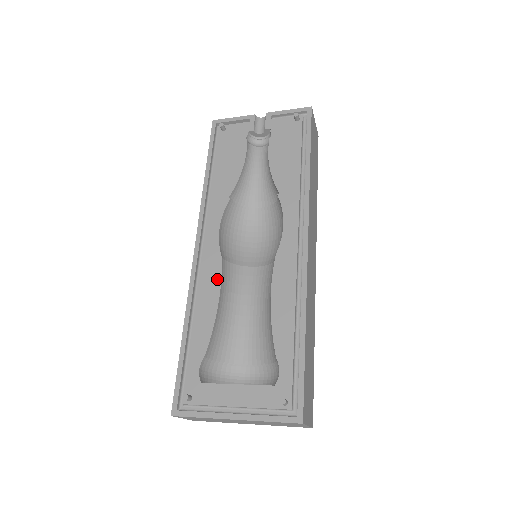
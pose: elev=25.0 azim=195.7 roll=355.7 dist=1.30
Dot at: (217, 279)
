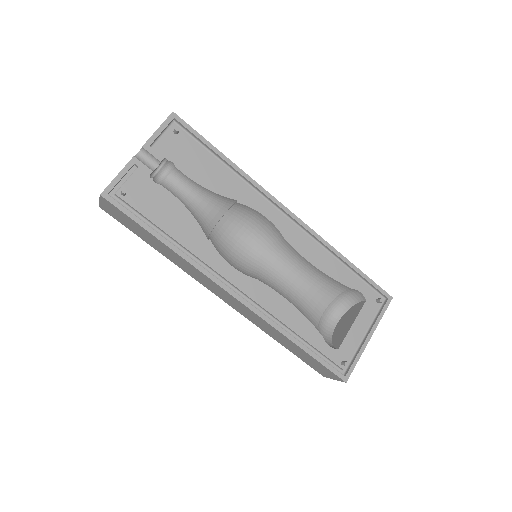
Dot at: (274, 294)
